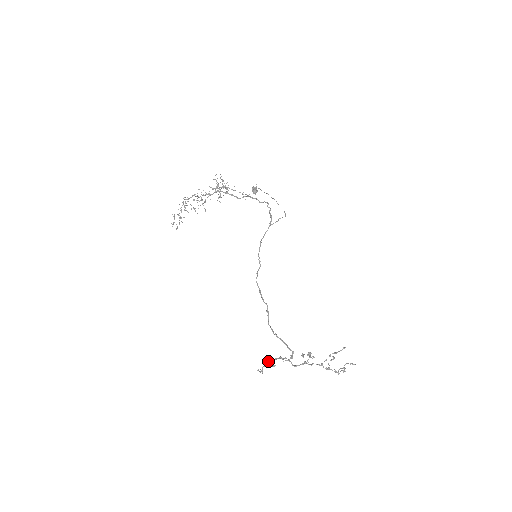
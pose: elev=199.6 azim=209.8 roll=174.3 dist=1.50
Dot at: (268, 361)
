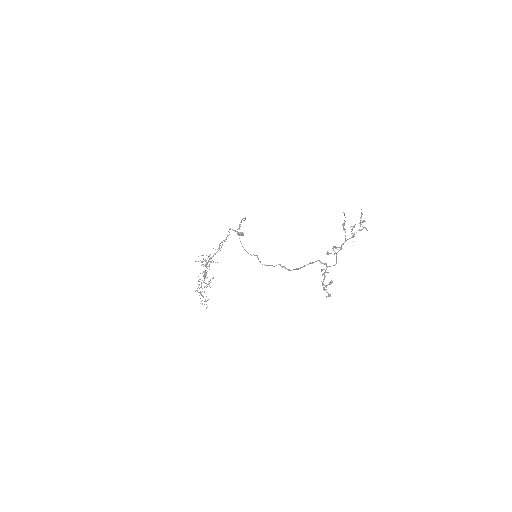
Dot at: (322, 285)
